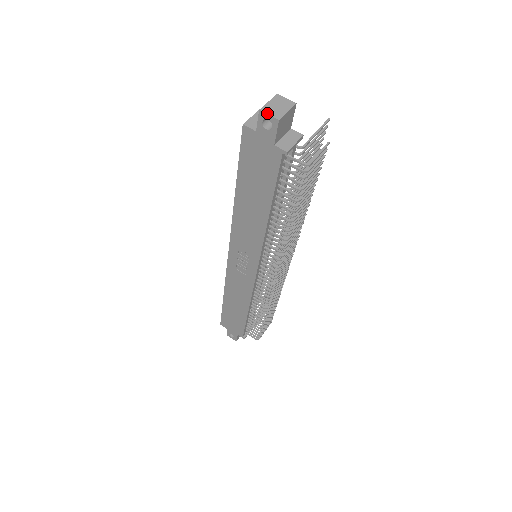
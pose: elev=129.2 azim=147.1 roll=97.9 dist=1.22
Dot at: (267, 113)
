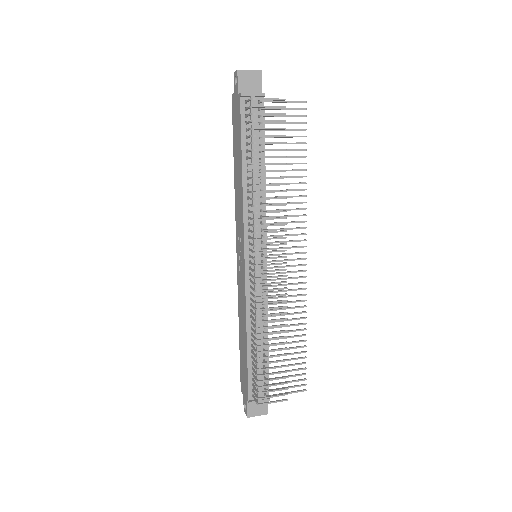
Dot at: (235, 72)
